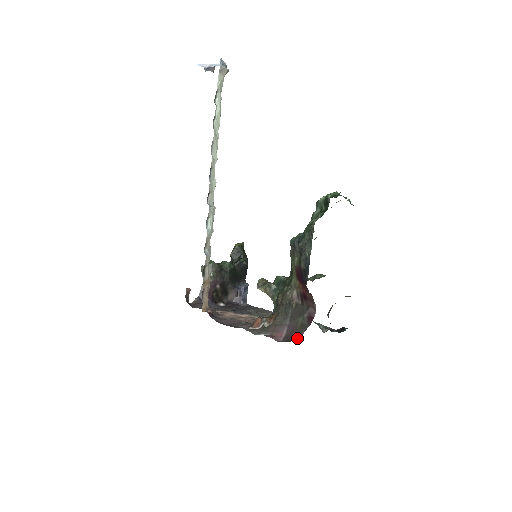
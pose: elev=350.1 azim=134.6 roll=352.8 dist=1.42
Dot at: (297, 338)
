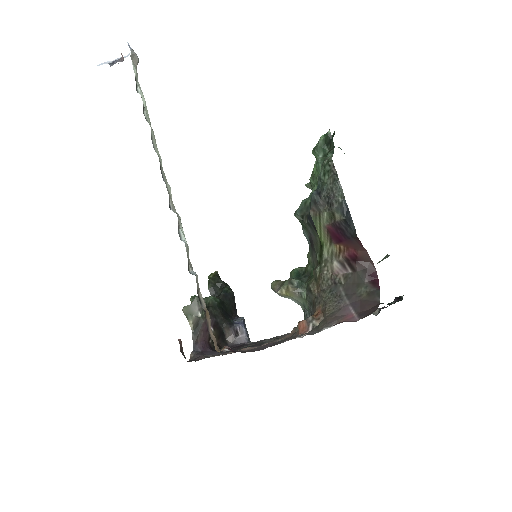
Dot at: (378, 306)
